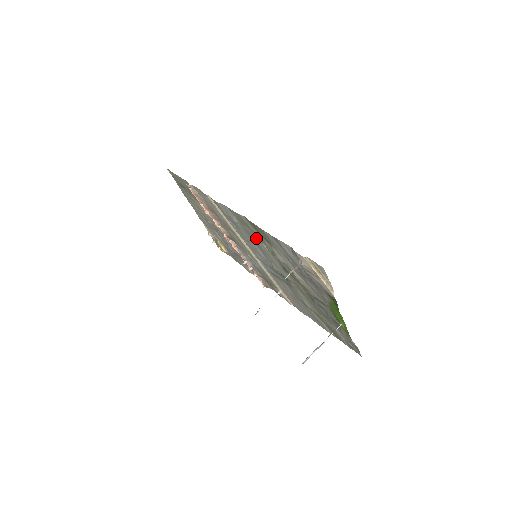
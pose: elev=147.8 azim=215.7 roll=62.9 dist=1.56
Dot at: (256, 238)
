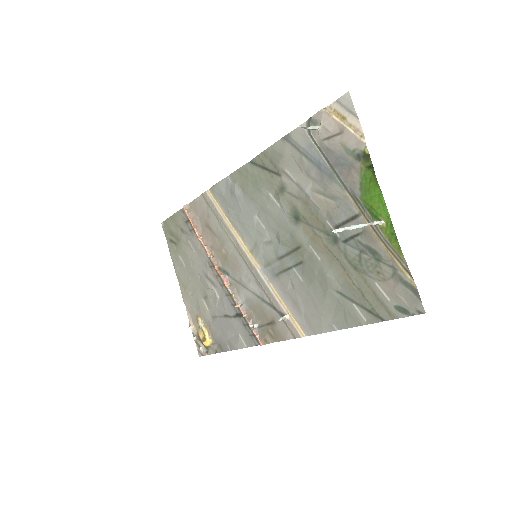
Dot at: (261, 192)
